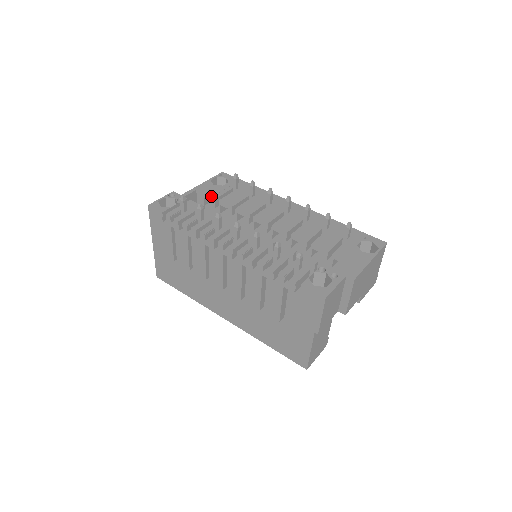
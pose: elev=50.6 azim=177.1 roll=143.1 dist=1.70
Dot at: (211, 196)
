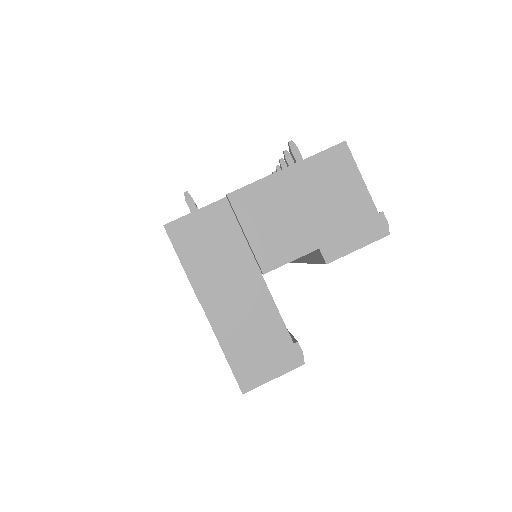
Dot at: occluded
